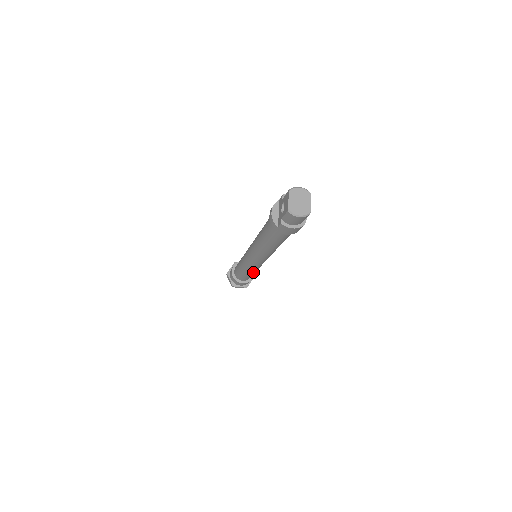
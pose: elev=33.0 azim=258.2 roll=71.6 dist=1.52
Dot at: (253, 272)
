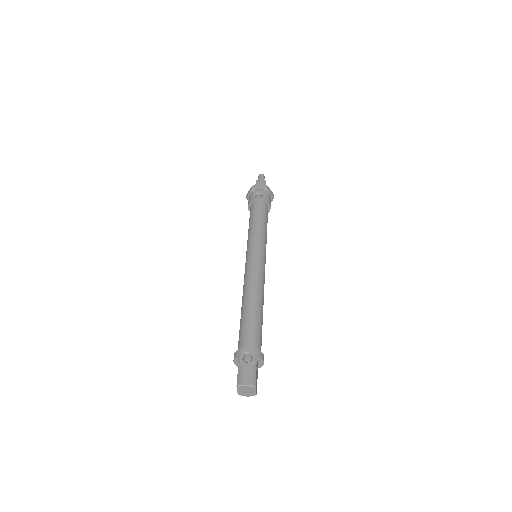
Dot at: occluded
